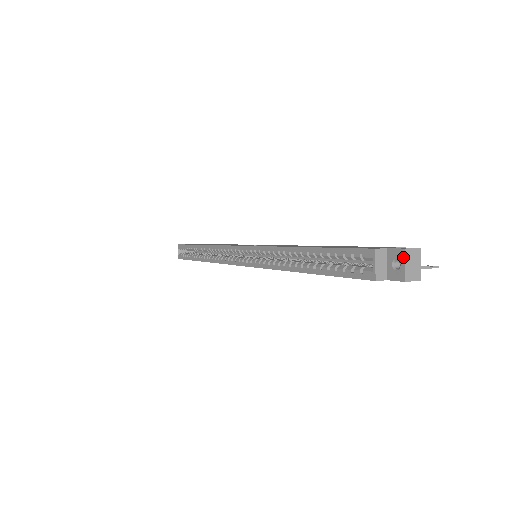
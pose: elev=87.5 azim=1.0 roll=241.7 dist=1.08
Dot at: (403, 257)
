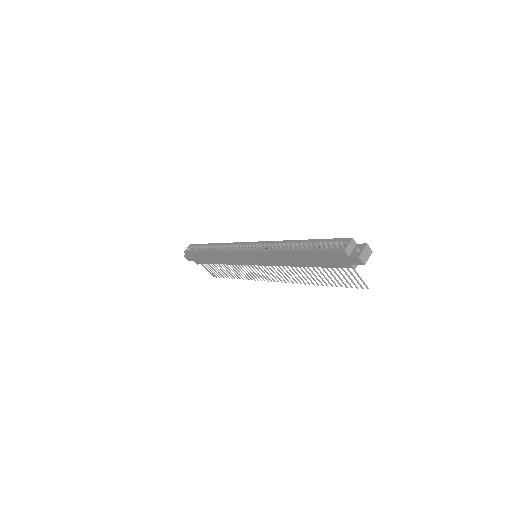
Dot at: (364, 247)
